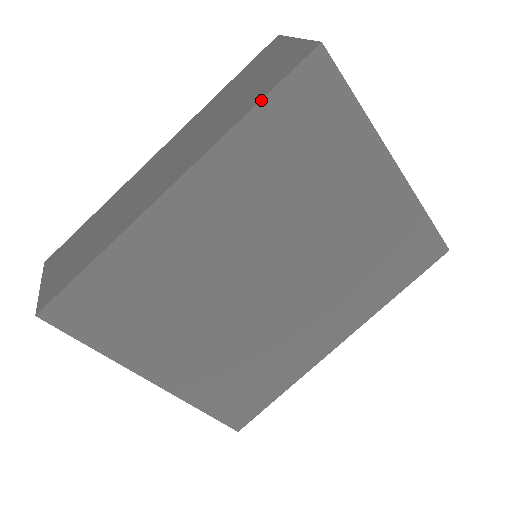
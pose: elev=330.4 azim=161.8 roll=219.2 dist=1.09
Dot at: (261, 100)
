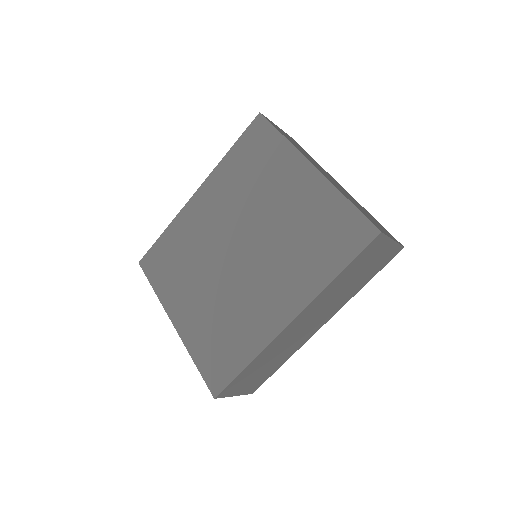
Dot at: (233, 145)
